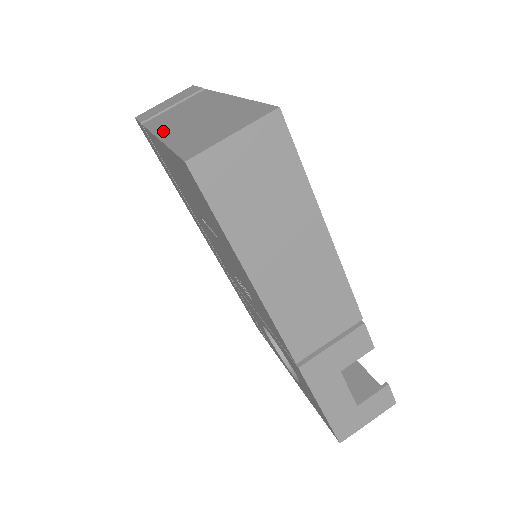
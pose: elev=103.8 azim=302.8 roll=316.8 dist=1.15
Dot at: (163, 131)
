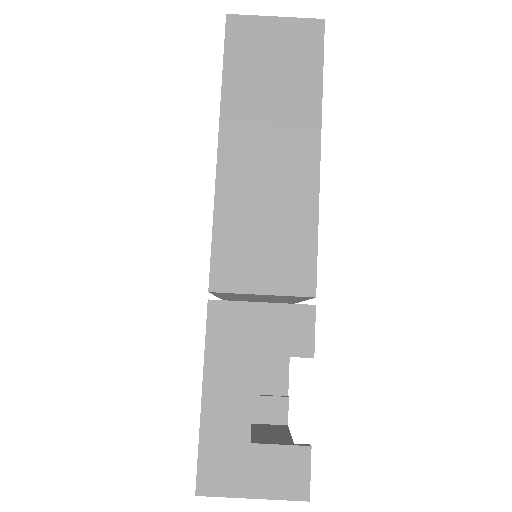
Dot at: occluded
